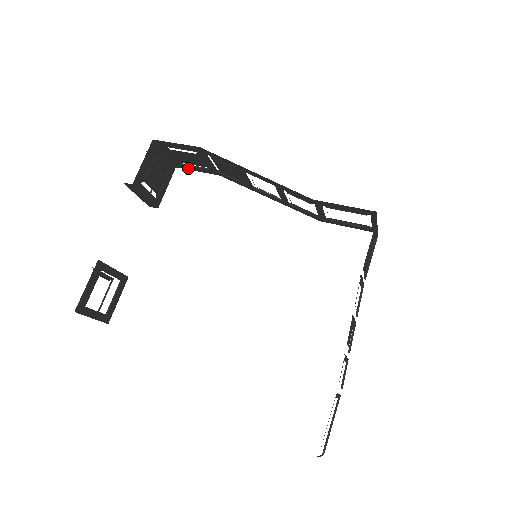
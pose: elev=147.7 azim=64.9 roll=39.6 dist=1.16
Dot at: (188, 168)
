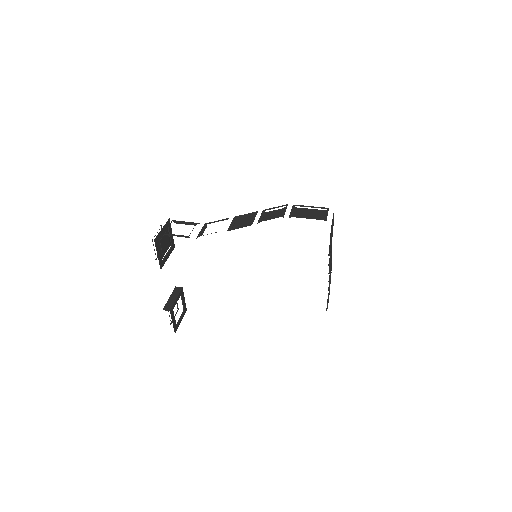
Dot at: occluded
